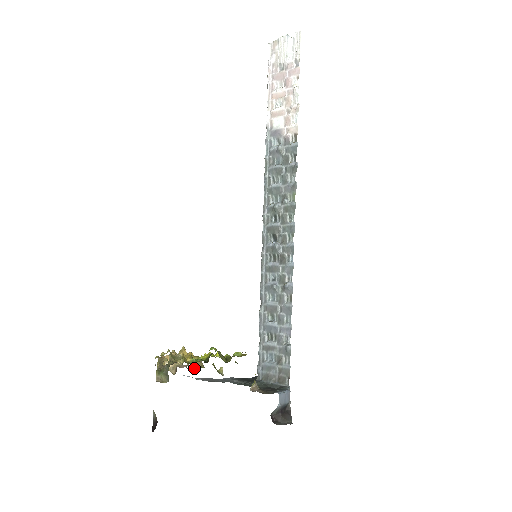
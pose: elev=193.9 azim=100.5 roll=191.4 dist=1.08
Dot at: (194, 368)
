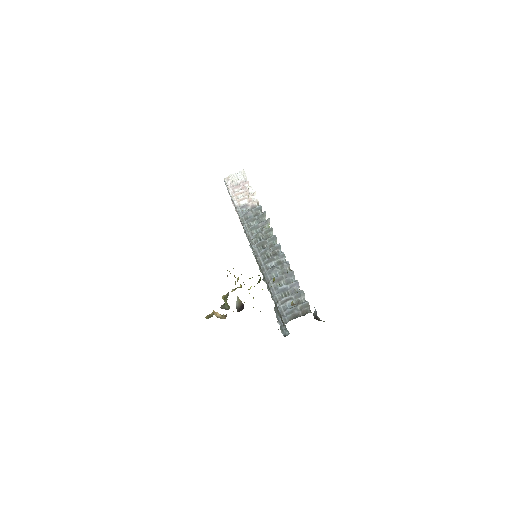
Dot at: (244, 302)
